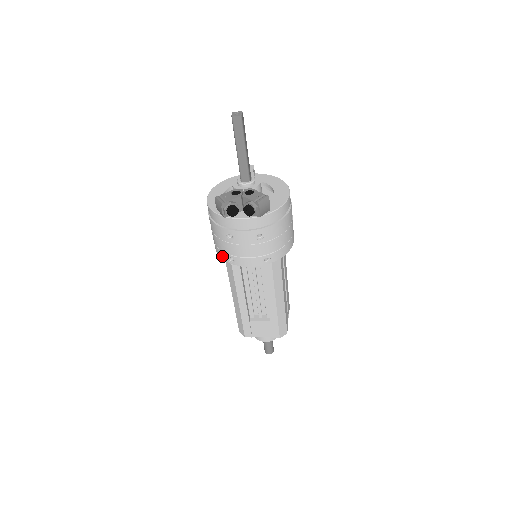
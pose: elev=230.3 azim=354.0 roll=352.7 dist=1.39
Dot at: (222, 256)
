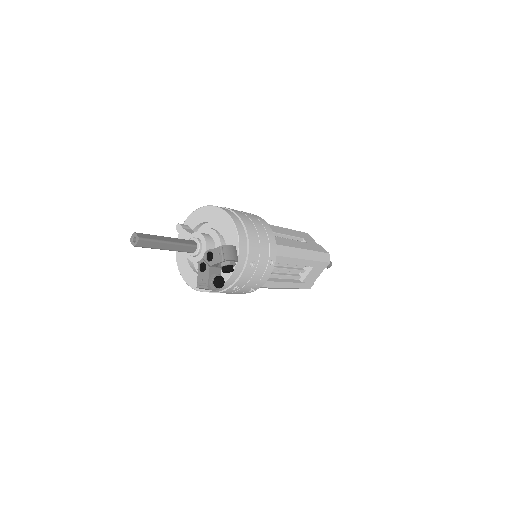
Dot at: occluded
